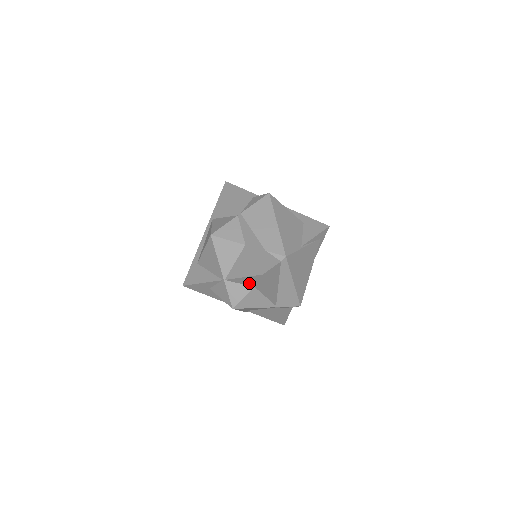
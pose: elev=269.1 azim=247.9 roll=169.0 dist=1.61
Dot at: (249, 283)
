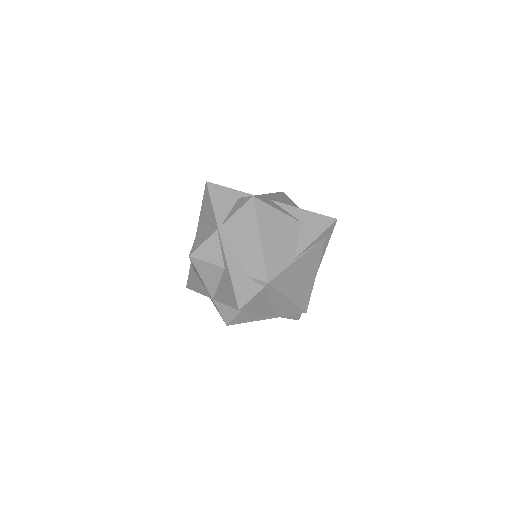
Dot at: occluded
